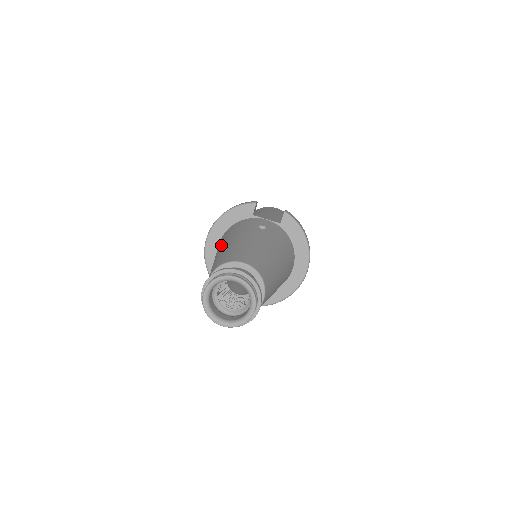
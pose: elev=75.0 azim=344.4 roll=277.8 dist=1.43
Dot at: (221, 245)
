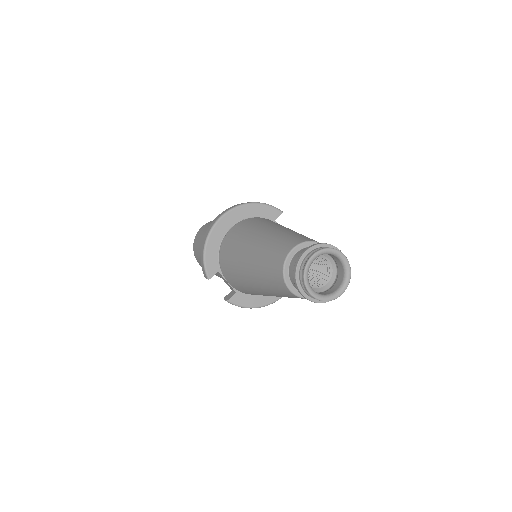
Dot at: (267, 227)
